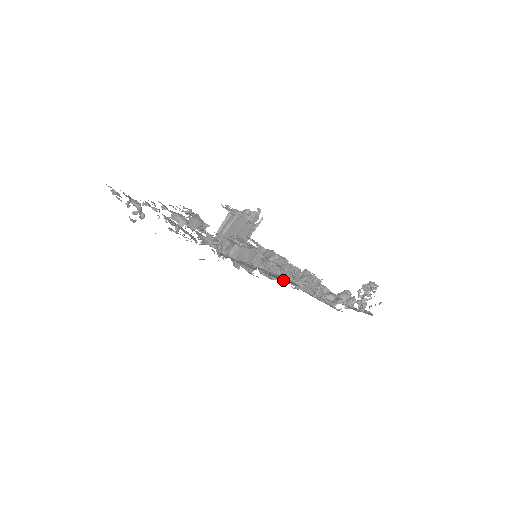
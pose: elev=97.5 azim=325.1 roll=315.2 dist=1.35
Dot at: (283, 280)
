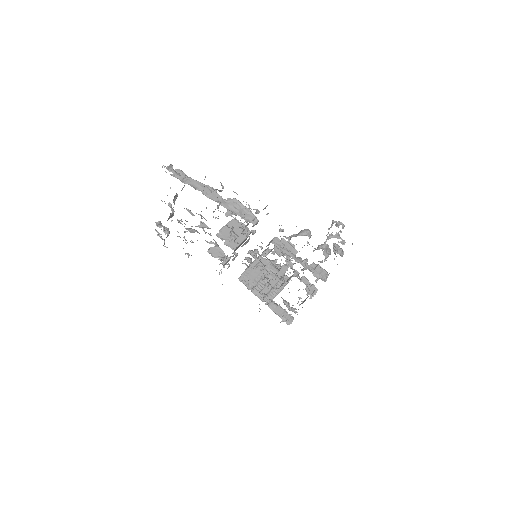
Dot at: occluded
